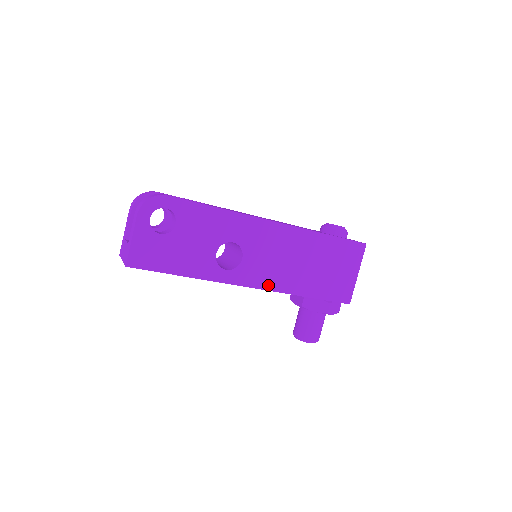
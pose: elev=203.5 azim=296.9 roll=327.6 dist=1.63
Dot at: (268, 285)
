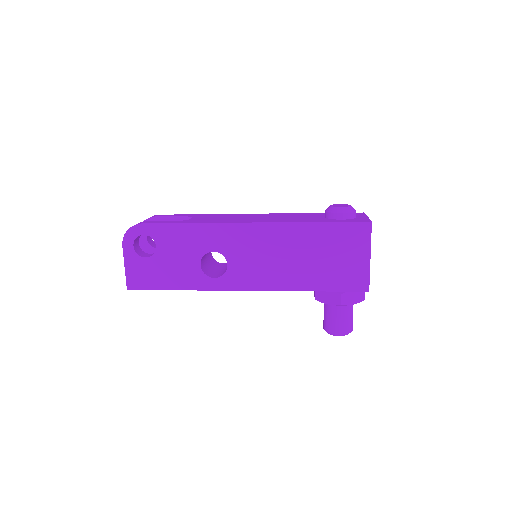
Dot at: (262, 285)
